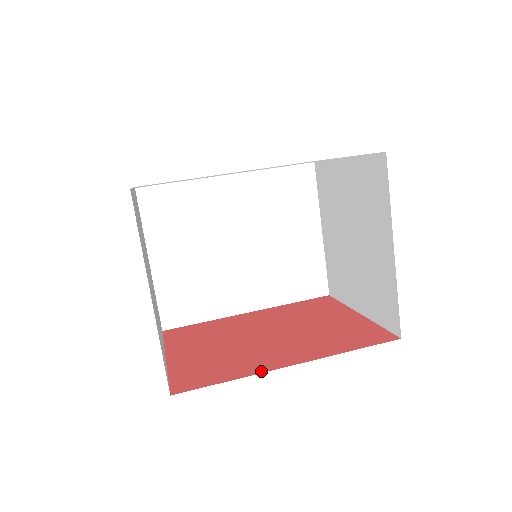
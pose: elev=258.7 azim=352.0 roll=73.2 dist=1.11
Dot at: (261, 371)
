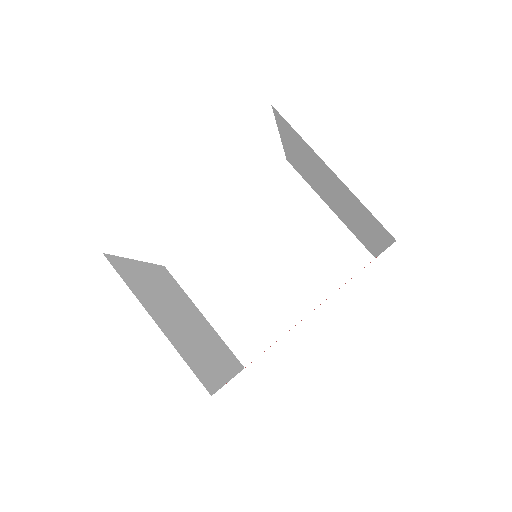
Dot at: occluded
